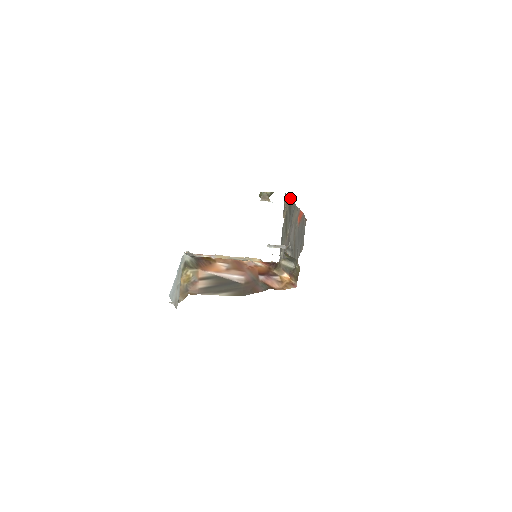
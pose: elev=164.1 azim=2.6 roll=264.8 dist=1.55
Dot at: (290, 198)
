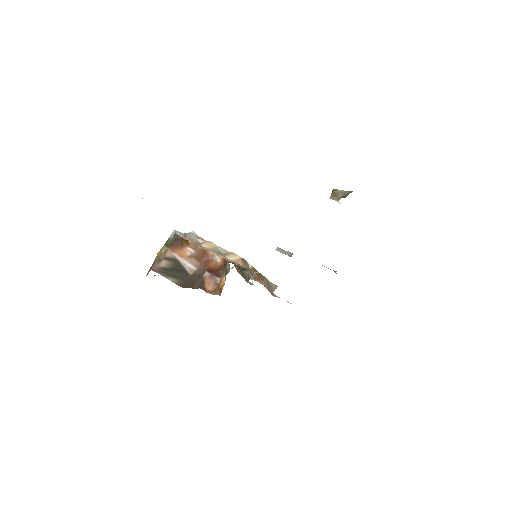
Dot at: occluded
